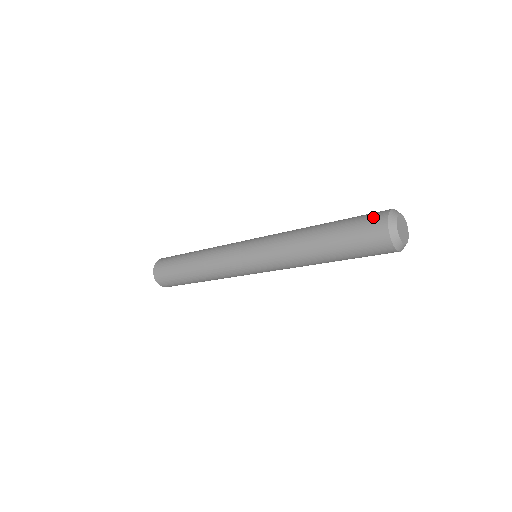
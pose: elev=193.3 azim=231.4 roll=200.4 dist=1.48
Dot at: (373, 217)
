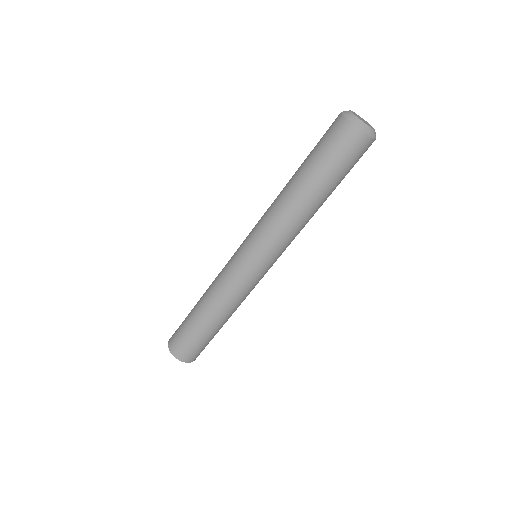
Dot at: occluded
